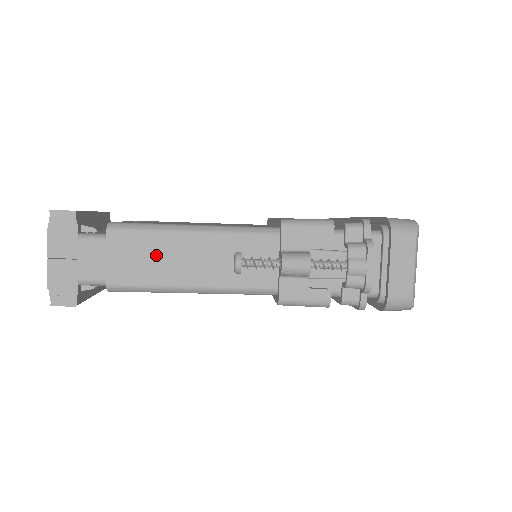
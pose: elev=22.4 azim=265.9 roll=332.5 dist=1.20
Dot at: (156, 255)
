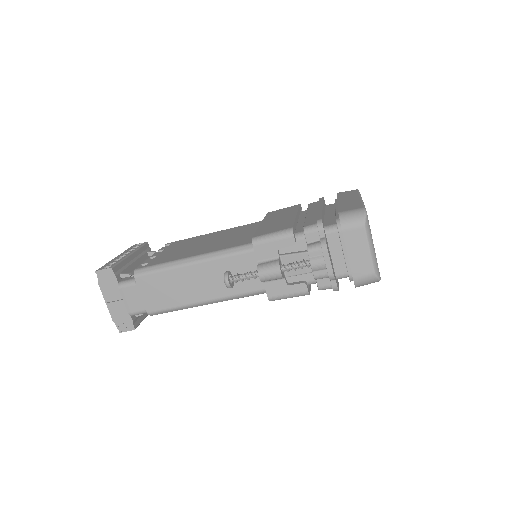
Dot at: (172, 286)
